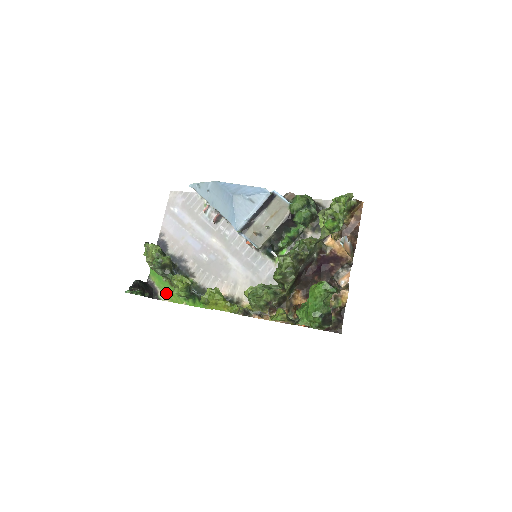
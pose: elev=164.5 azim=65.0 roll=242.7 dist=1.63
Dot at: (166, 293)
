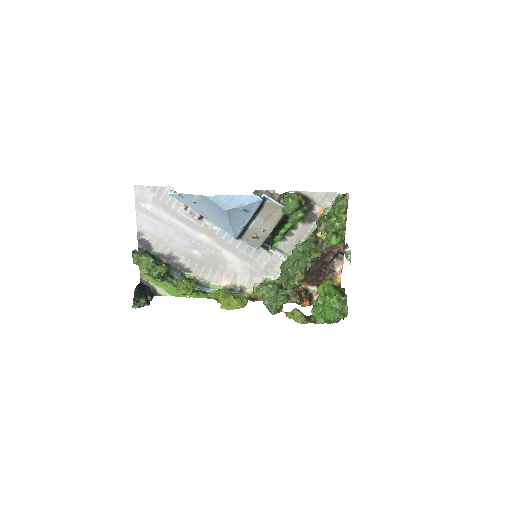
Dot at: (165, 289)
